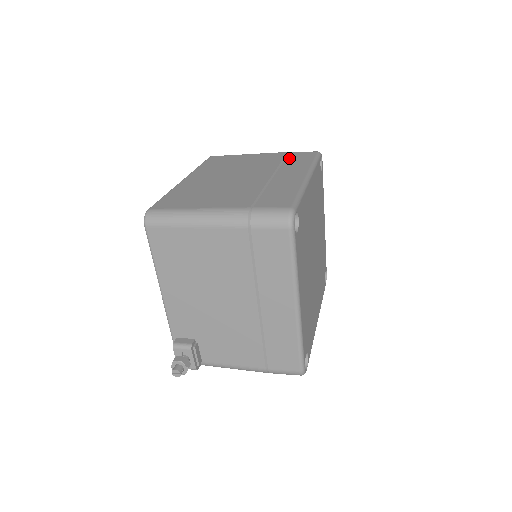
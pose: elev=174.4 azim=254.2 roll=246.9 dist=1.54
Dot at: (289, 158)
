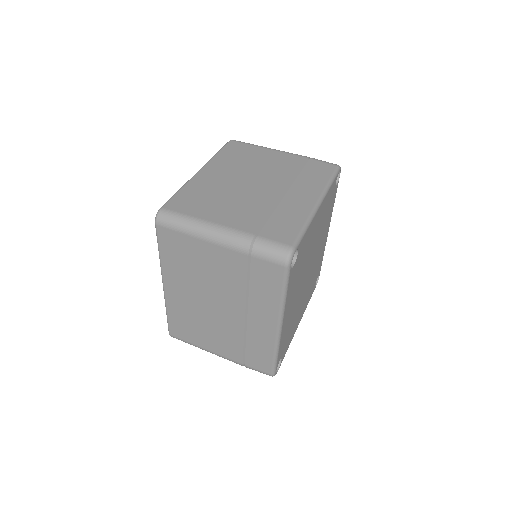
Dot at: (253, 278)
